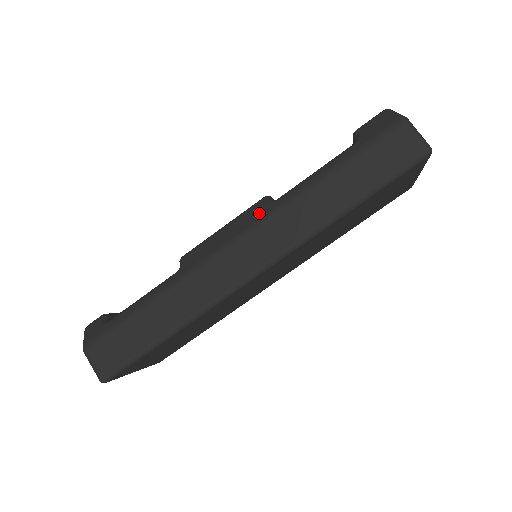
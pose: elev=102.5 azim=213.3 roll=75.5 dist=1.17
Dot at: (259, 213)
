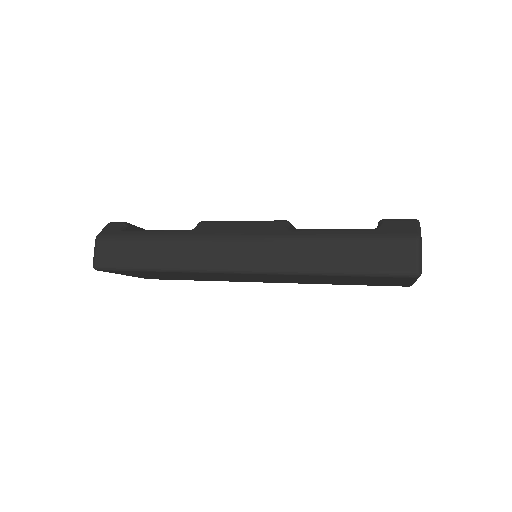
Dot at: (271, 230)
